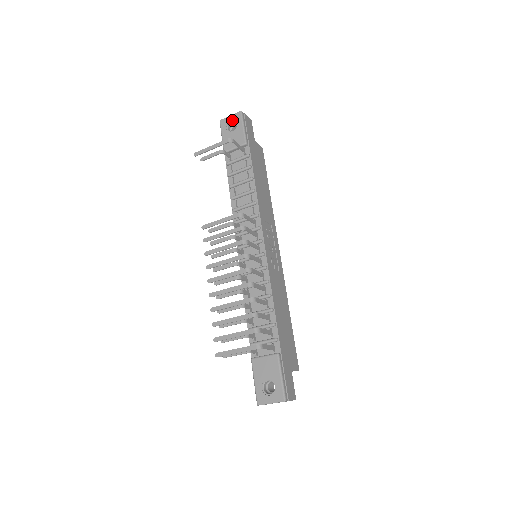
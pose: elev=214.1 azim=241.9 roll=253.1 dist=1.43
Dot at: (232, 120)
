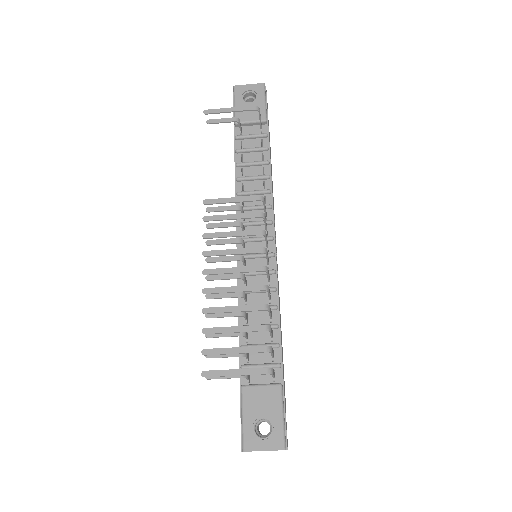
Dot at: (251, 90)
